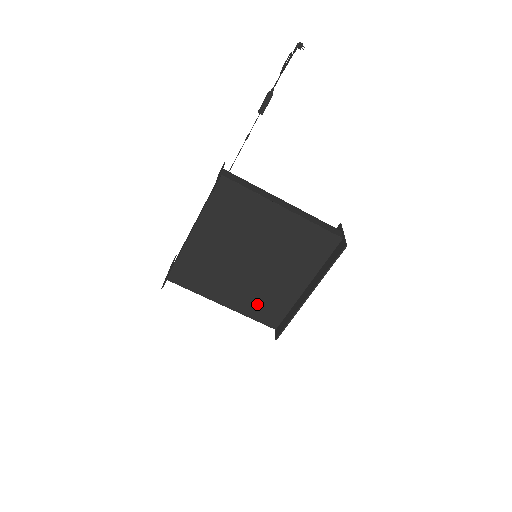
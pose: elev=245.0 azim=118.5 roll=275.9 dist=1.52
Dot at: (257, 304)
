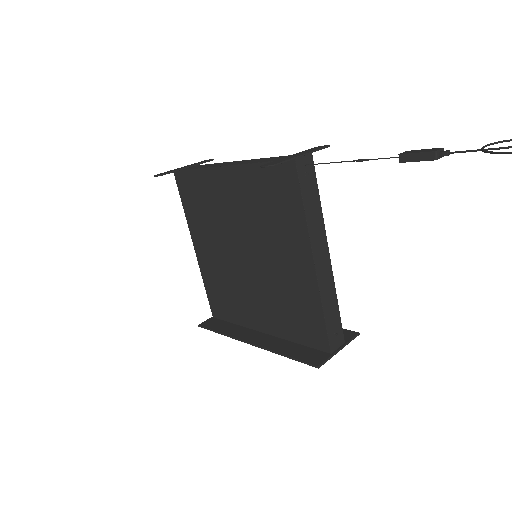
Dot at: (218, 285)
